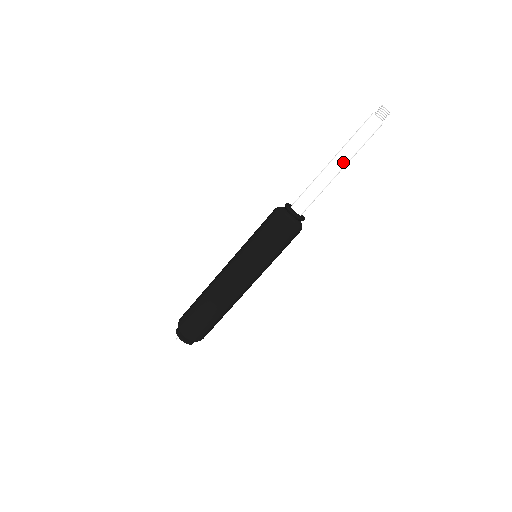
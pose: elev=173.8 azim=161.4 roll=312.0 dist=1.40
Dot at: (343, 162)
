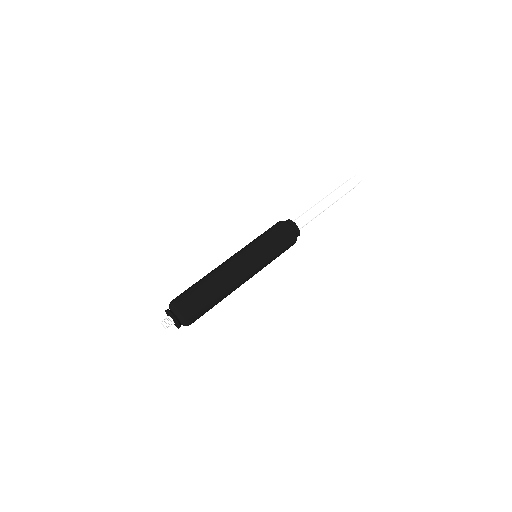
Dot at: (332, 203)
